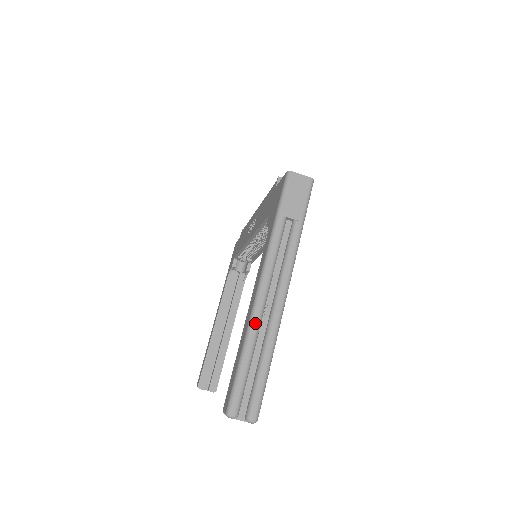
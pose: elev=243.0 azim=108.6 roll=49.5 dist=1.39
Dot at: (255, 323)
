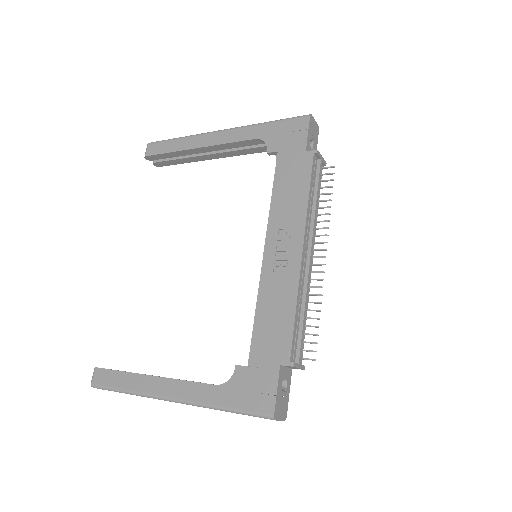
Dot at: (147, 397)
